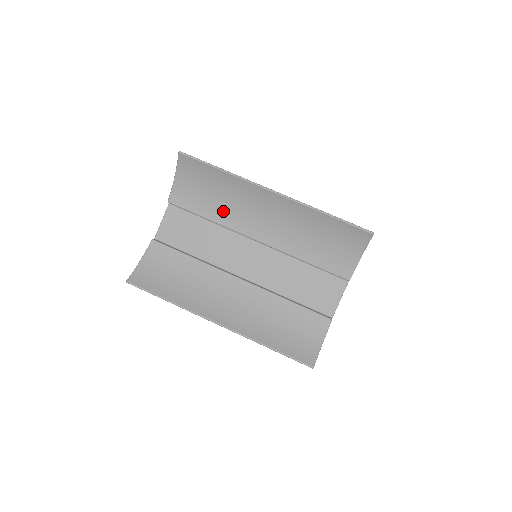
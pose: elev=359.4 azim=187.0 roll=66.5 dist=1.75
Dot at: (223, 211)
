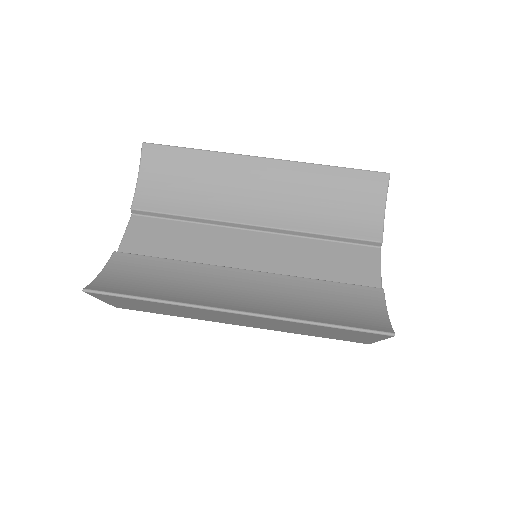
Dot at: (205, 202)
